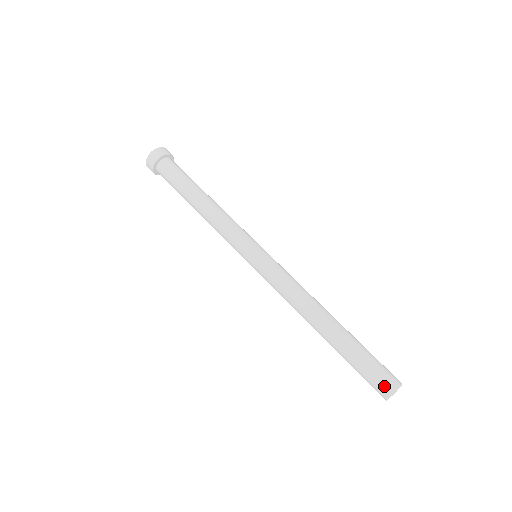
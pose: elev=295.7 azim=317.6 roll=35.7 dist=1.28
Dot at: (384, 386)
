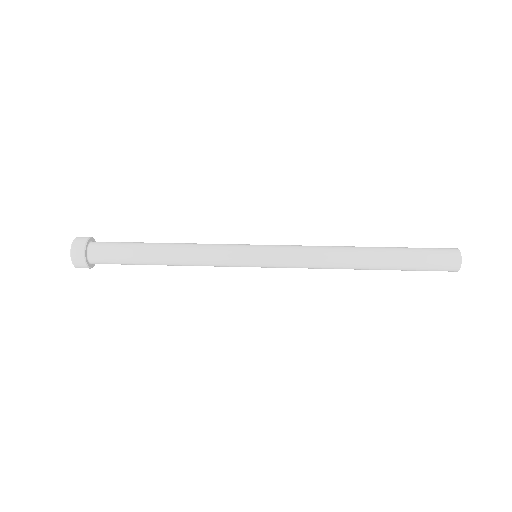
Dot at: (449, 253)
